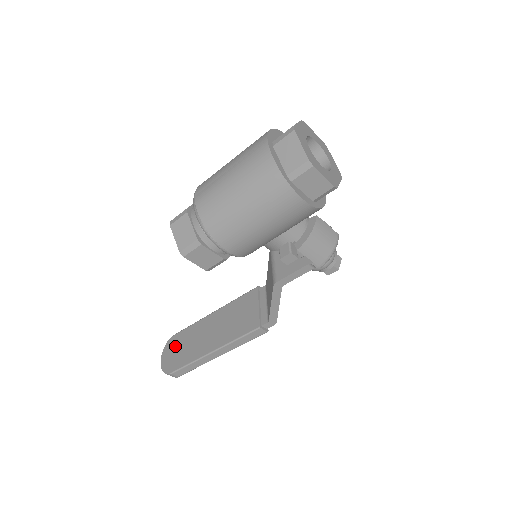
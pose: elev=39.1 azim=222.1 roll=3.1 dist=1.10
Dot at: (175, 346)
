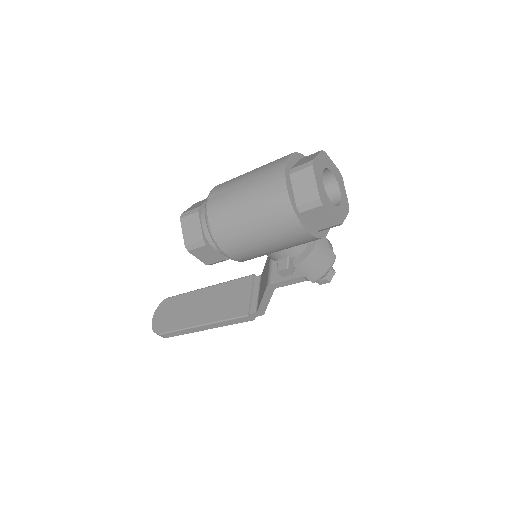
Dot at: (168, 309)
